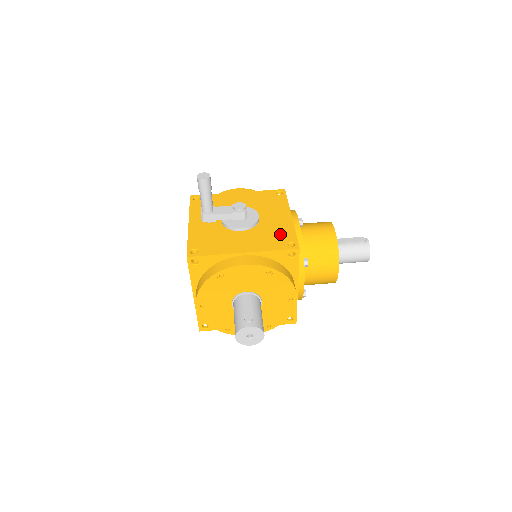
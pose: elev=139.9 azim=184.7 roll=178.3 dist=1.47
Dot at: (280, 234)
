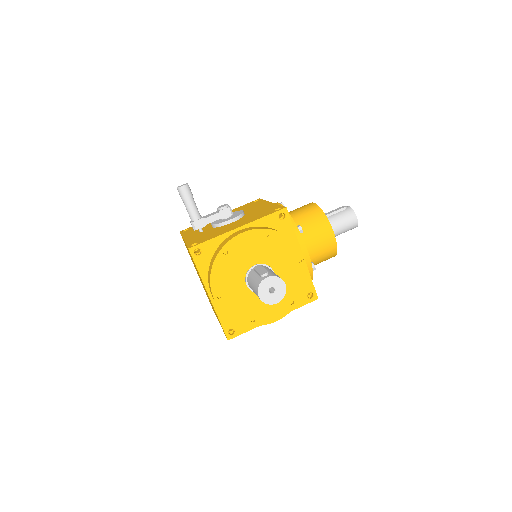
Dot at: (266, 210)
